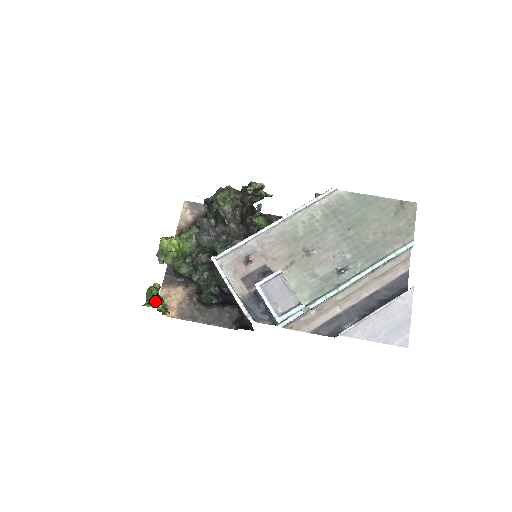
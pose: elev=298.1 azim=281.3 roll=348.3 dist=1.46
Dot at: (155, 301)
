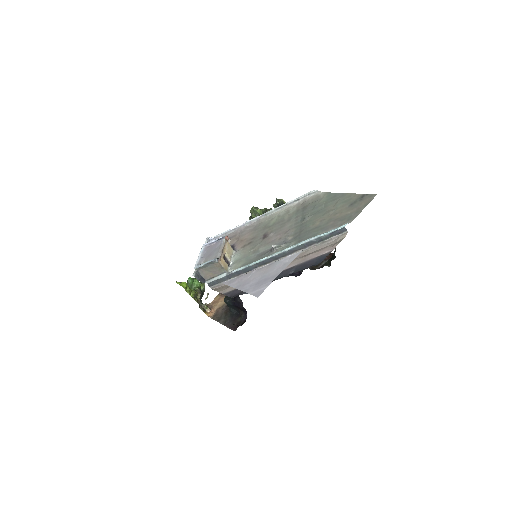
Dot at: (184, 282)
